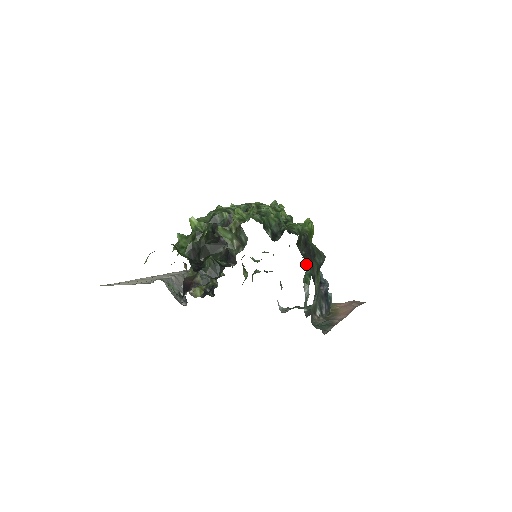
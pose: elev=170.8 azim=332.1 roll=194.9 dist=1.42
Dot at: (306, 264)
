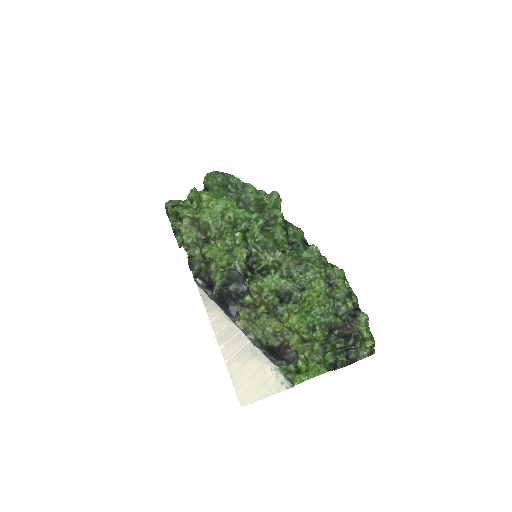
Dot at: occluded
